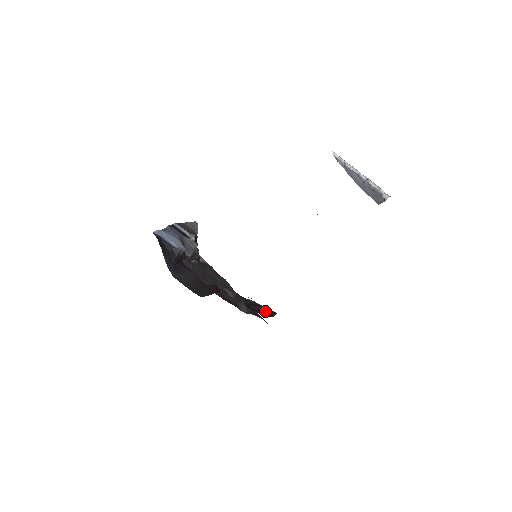
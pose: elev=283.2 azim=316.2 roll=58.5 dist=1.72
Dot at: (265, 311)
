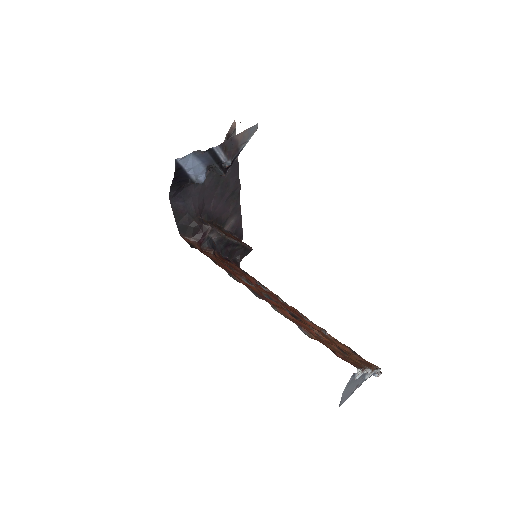
Dot at: (240, 251)
